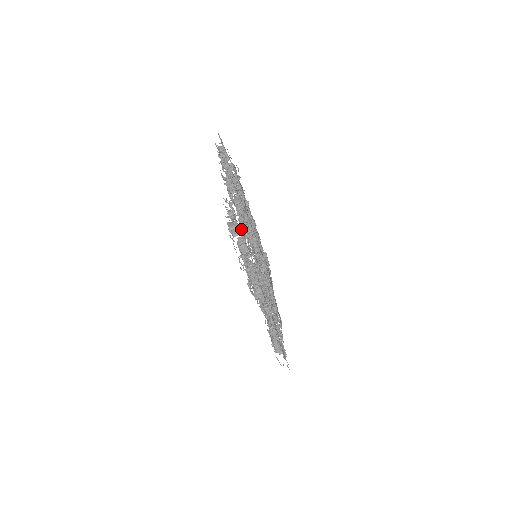
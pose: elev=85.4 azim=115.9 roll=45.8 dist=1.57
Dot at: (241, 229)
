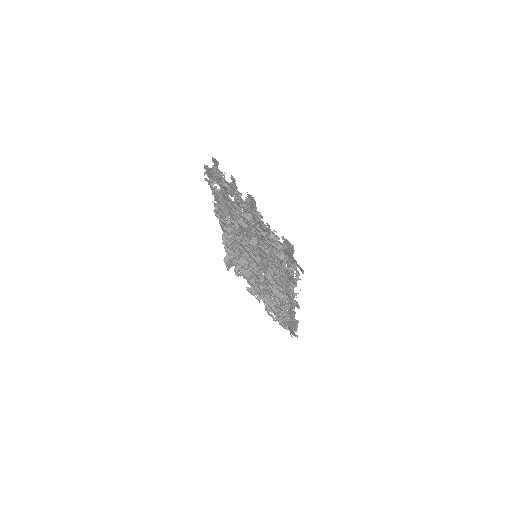
Dot at: occluded
